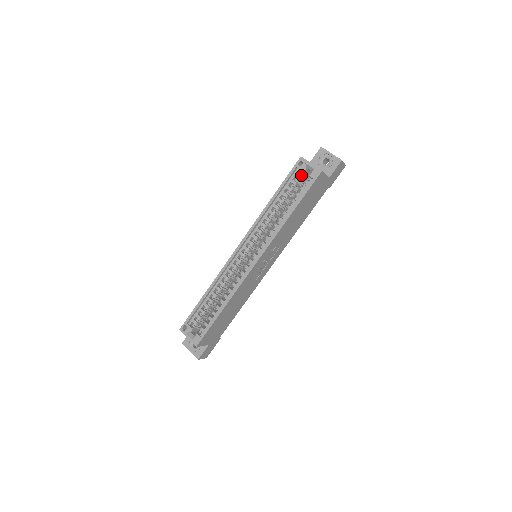
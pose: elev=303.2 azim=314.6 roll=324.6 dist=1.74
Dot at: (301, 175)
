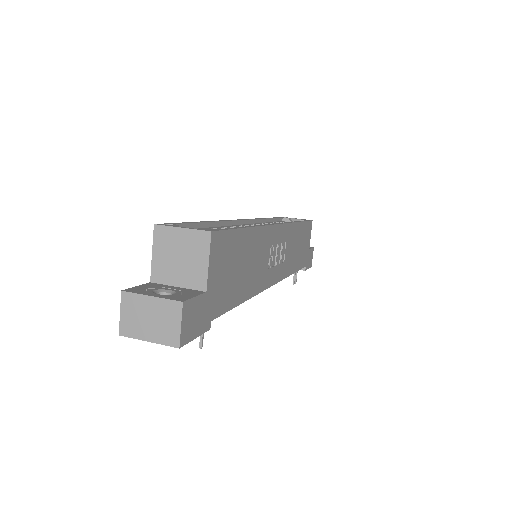
Dot at: occluded
